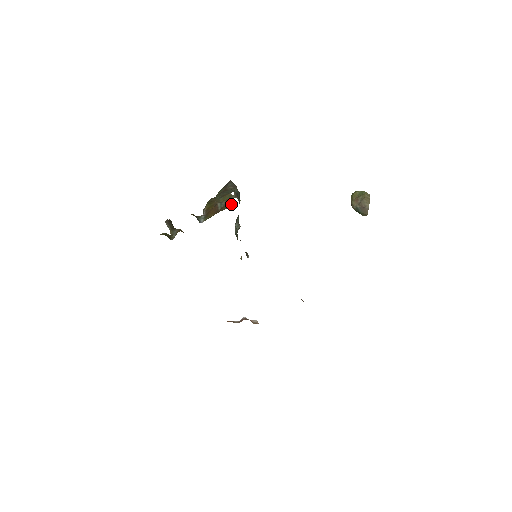
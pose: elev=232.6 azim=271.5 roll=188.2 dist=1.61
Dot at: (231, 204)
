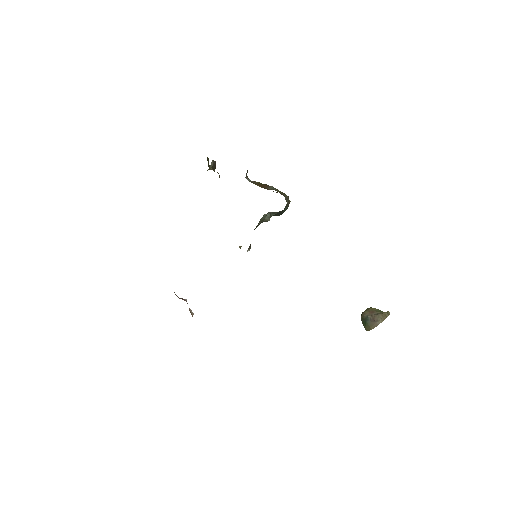
Dot at: (283, 194)
